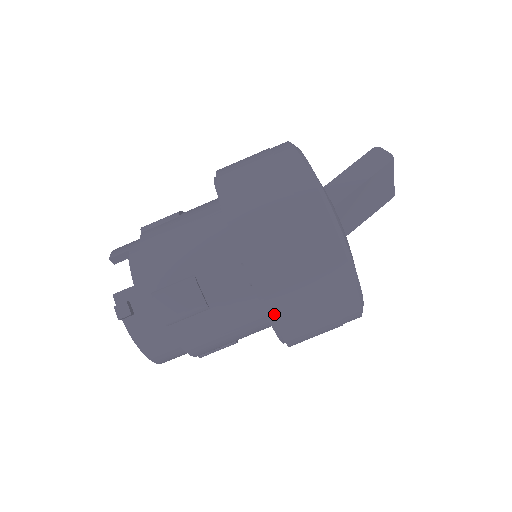
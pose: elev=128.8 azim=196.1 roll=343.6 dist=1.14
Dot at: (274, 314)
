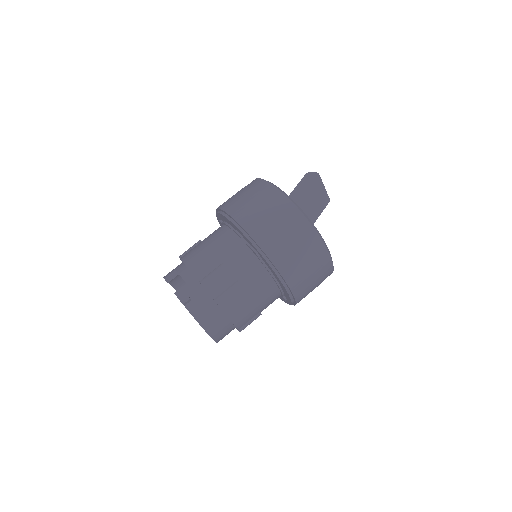
Dot at: (278, 267)
